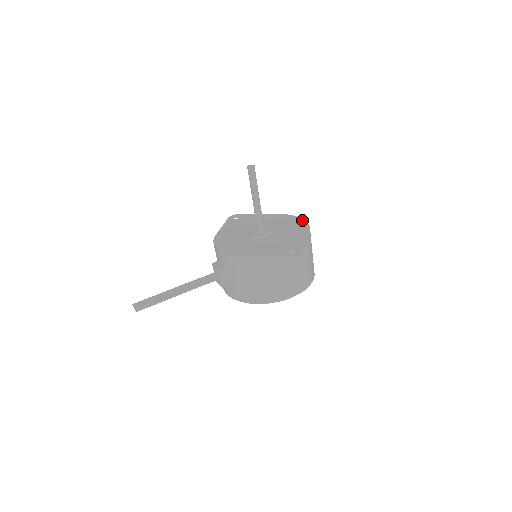
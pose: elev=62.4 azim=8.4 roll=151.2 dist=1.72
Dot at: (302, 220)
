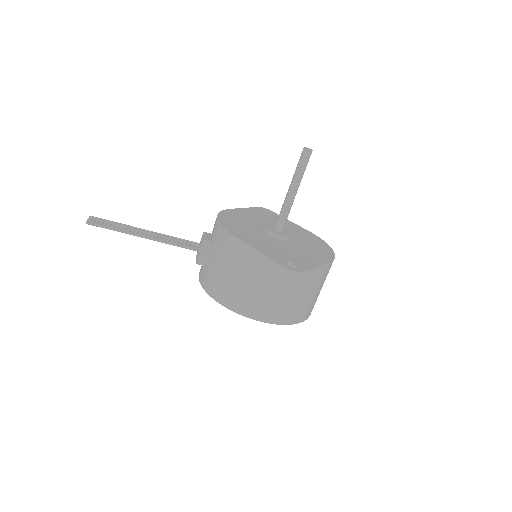
Dot at: (331, 250)
